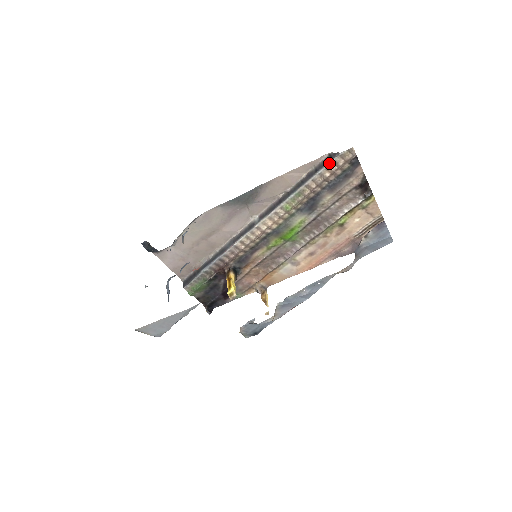
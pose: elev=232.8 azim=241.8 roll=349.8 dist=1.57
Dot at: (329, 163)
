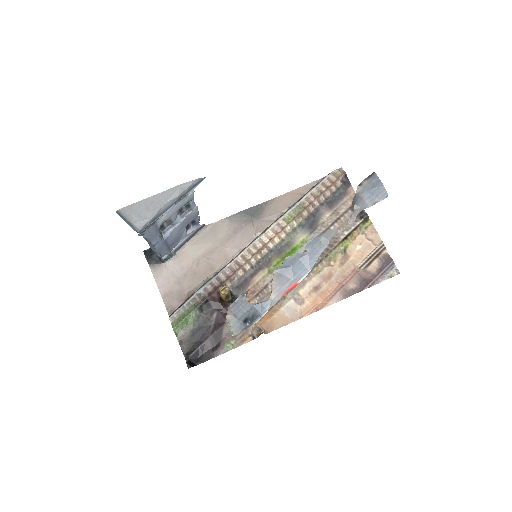
Dot at: (324, 179)
